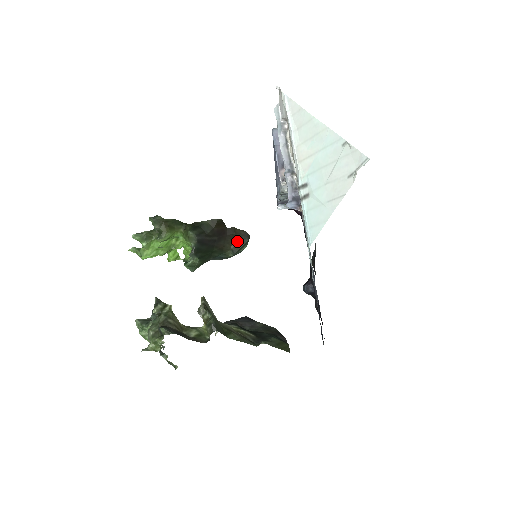
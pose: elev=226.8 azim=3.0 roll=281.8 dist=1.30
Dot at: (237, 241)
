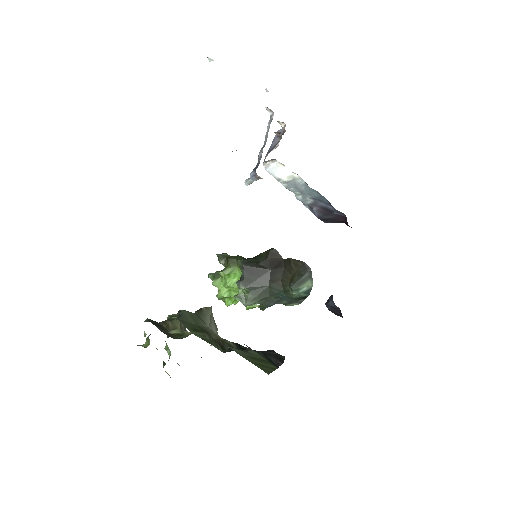
Dot at: (295, 274)
